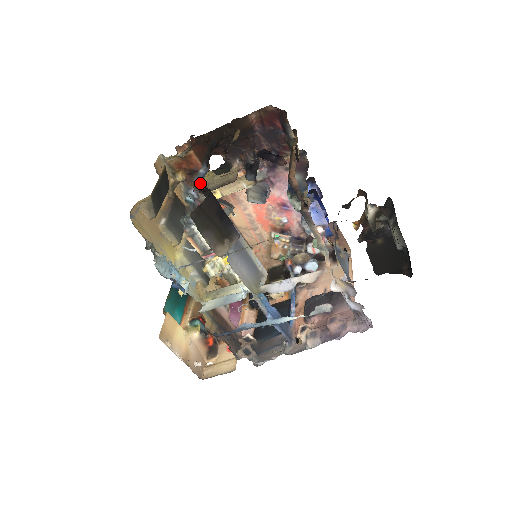
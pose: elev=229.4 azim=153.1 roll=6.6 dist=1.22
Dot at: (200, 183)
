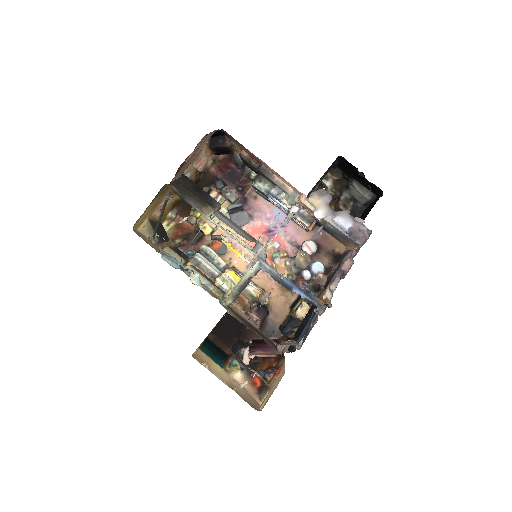
Dot at: occluded
